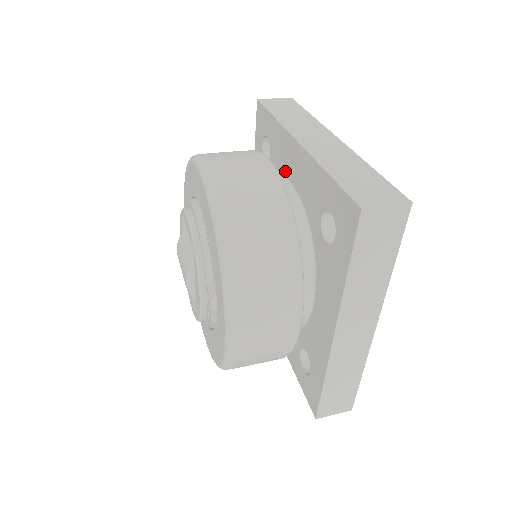
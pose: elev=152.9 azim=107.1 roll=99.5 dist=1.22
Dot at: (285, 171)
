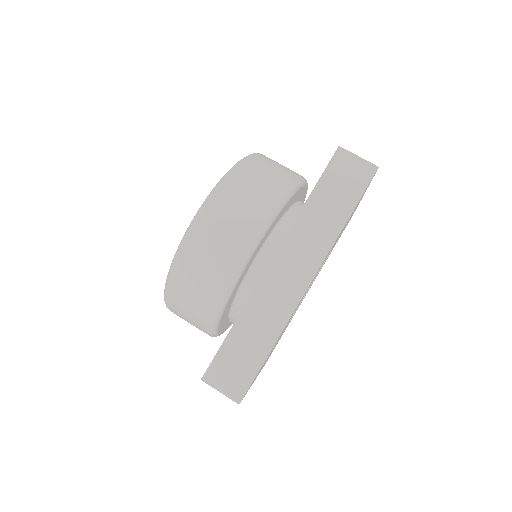
Dot at: occluded
